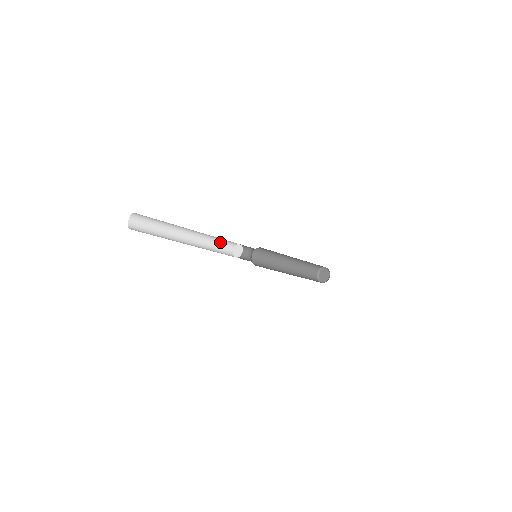
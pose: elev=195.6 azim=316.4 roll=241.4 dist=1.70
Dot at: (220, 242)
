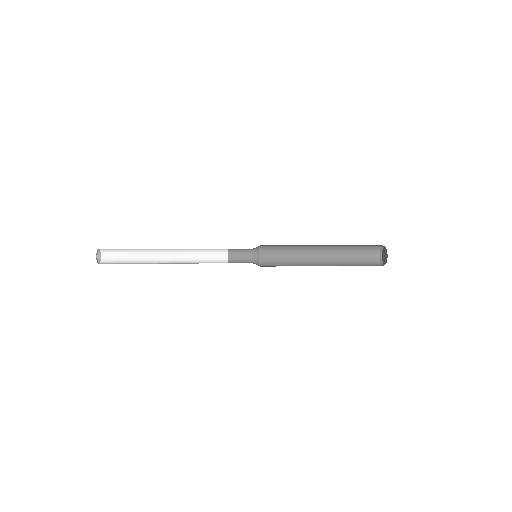
Dot at: occluded
